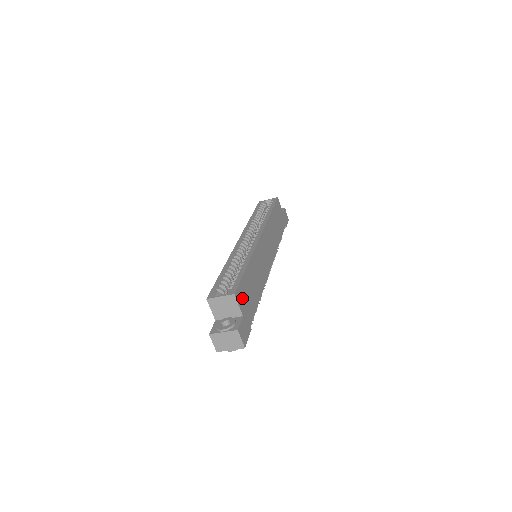
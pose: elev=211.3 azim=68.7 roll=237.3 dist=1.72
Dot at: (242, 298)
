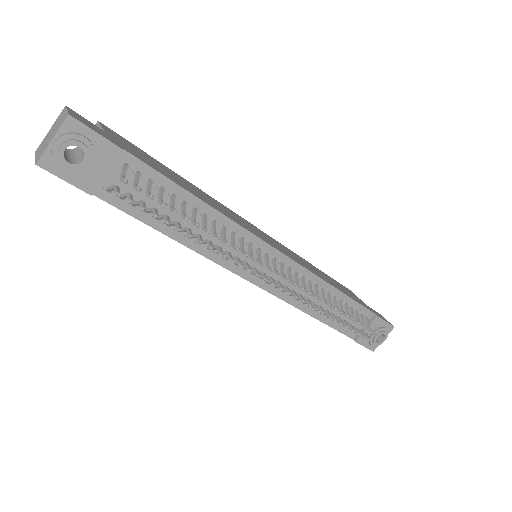
Dot at: (122, 141)
